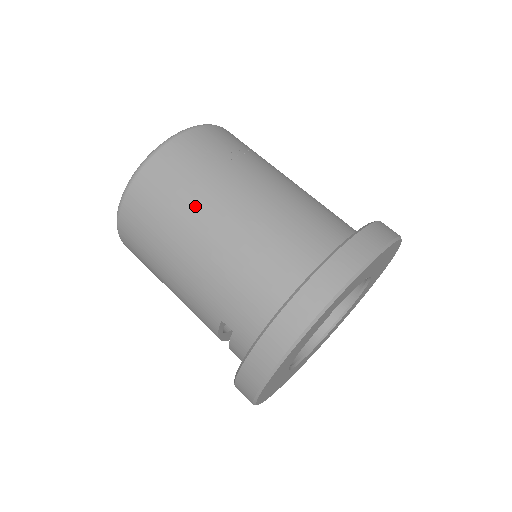
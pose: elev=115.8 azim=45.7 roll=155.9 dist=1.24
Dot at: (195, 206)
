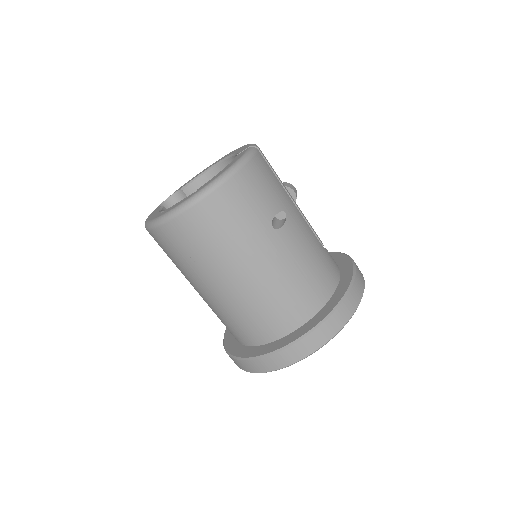
Dot at: (186, 274)
